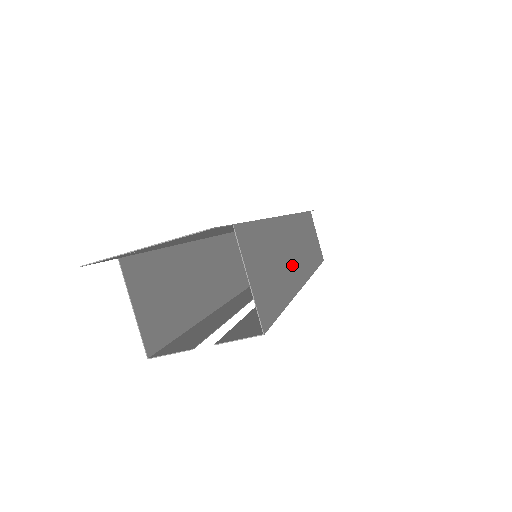
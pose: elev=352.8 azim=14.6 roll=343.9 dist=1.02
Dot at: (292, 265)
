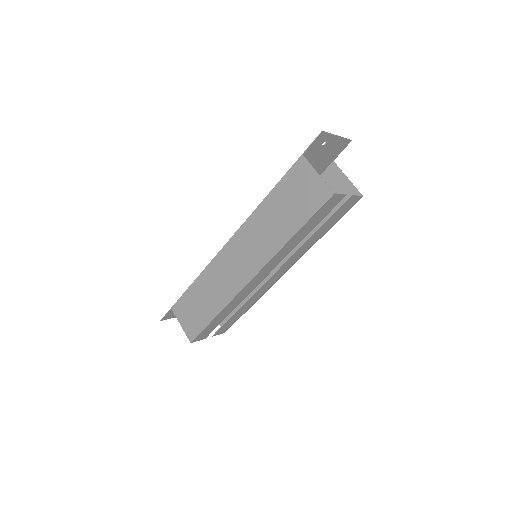
Dot at: occluded
